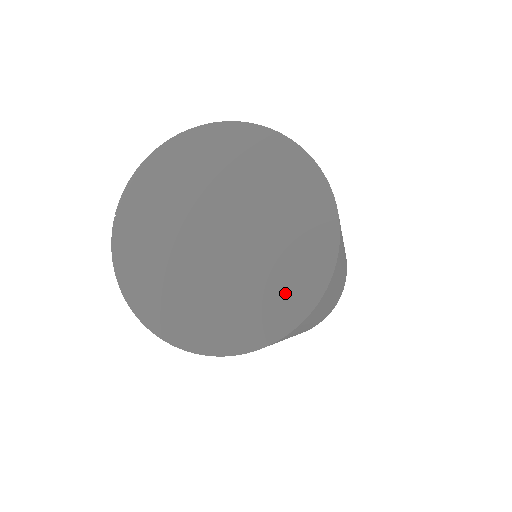
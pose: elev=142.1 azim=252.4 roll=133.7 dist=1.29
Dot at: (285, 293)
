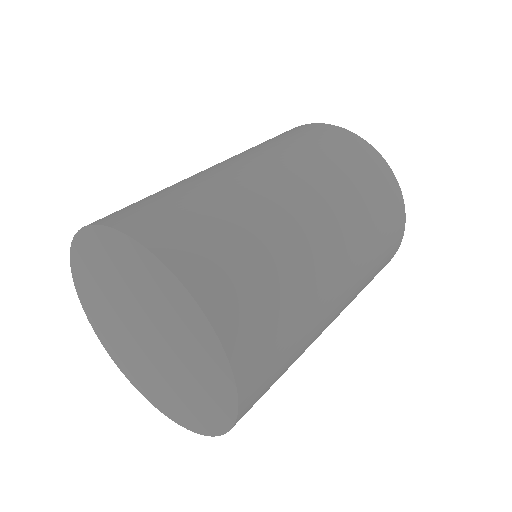
Dot at: (168, 402)
